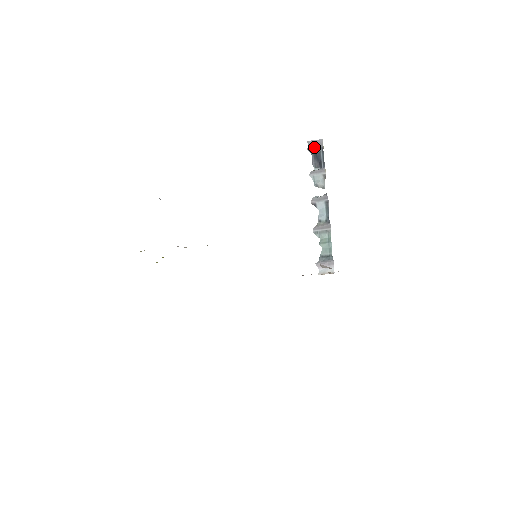
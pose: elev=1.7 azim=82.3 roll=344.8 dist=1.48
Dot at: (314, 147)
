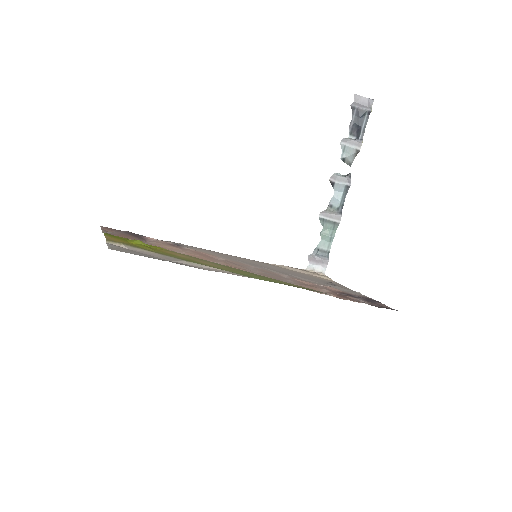
Dot at: (360, 106)
